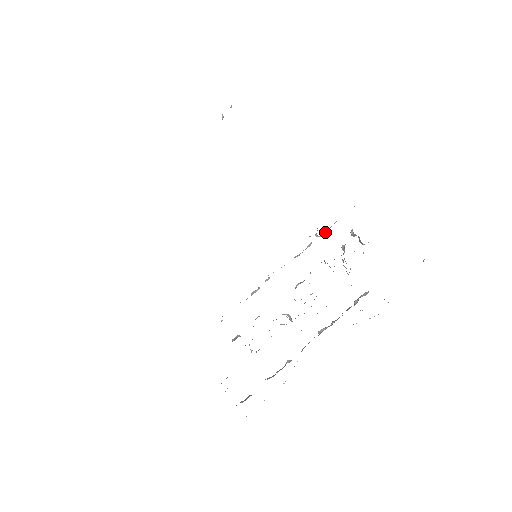
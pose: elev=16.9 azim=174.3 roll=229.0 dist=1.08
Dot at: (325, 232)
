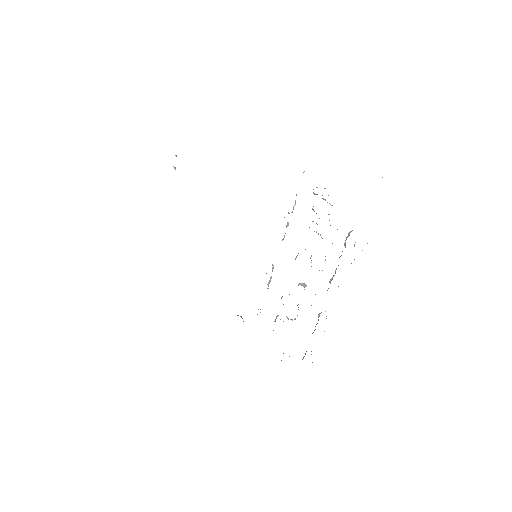
Dot at: (293, 207)
